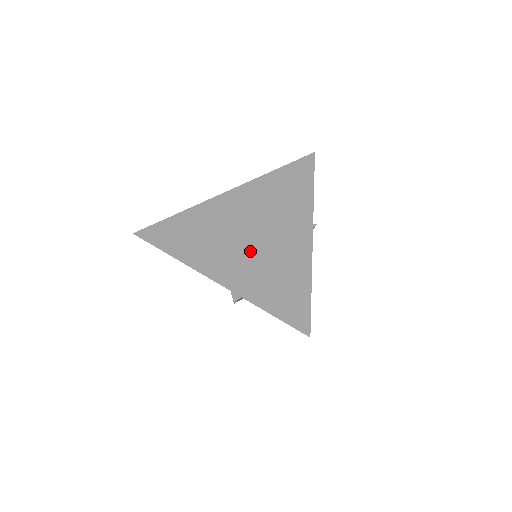
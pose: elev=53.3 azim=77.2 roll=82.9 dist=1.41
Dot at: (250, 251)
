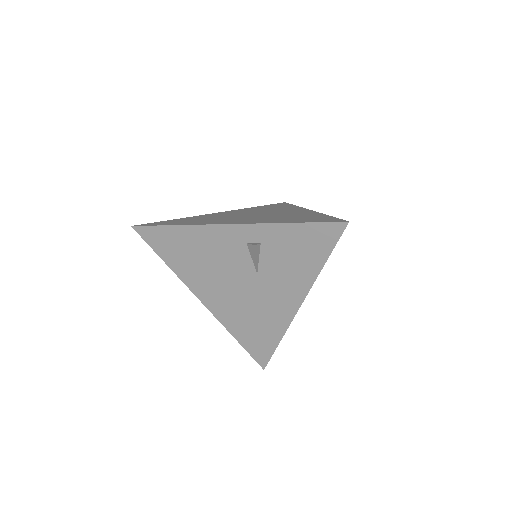
Dot at: (259, 217)
